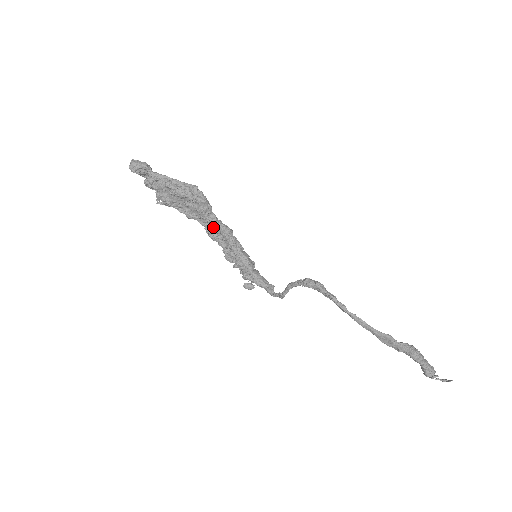
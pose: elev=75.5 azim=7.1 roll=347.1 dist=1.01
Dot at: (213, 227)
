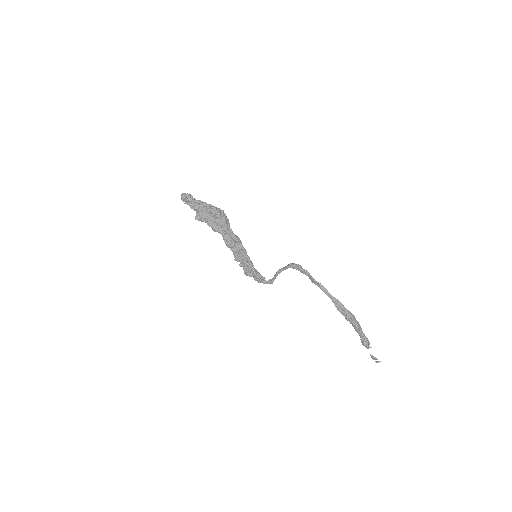
Dot at: (229, 238)
